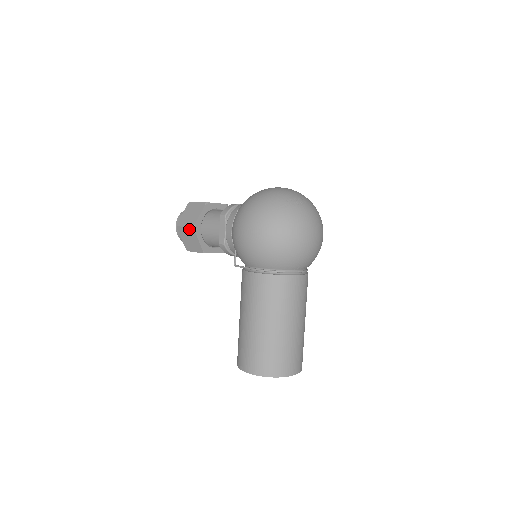
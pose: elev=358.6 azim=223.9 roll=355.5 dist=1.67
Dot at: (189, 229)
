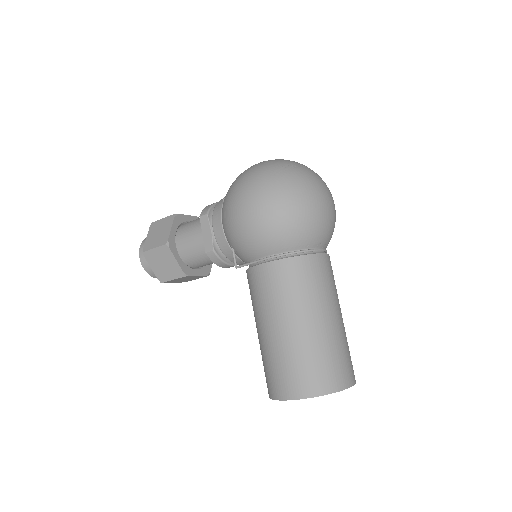
Dot at: (161, 249)
